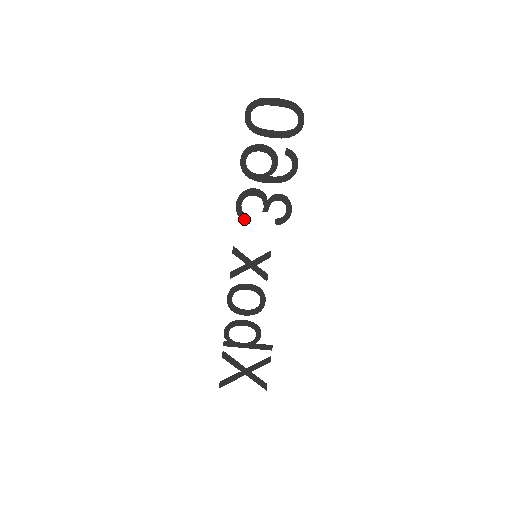
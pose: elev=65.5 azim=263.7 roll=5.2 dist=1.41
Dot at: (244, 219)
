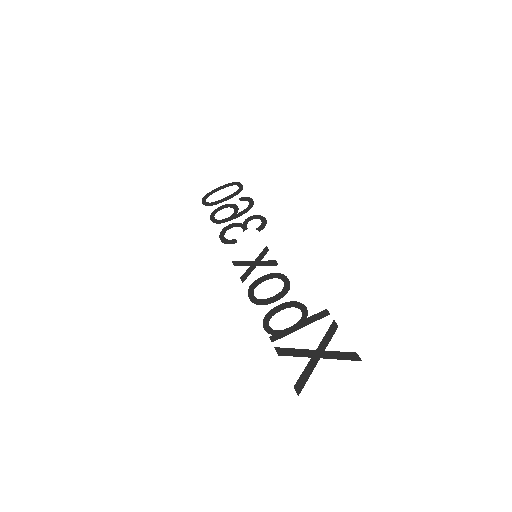
Dot at: (231, 243)
